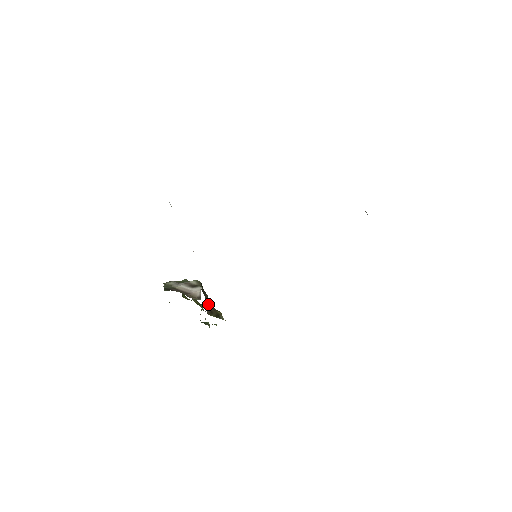
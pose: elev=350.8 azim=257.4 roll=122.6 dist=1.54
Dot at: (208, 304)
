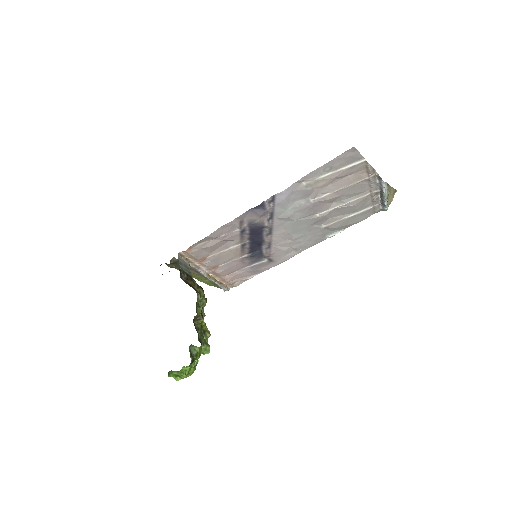
Dot at: (193, 287)
